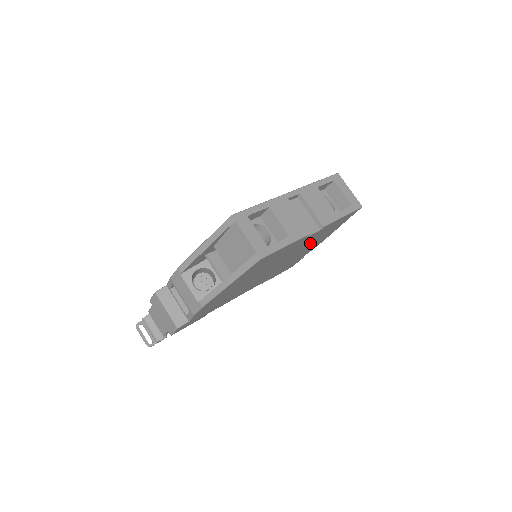
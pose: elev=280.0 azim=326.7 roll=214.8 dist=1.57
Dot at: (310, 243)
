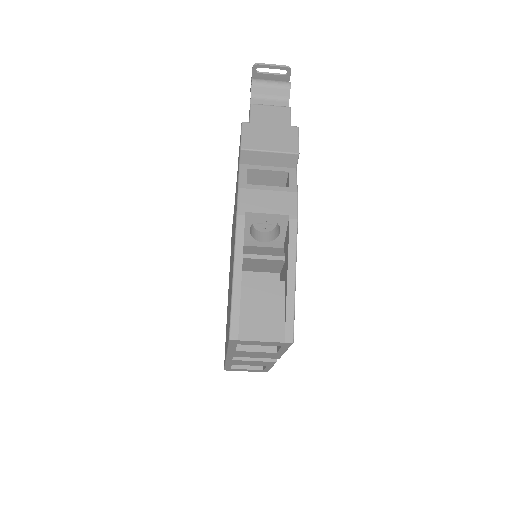
Dot at: occluded
